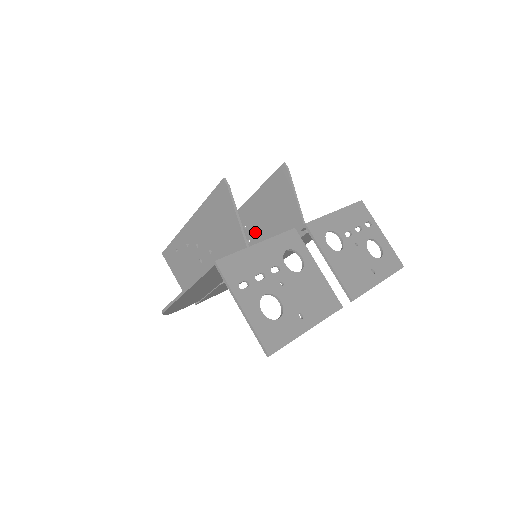
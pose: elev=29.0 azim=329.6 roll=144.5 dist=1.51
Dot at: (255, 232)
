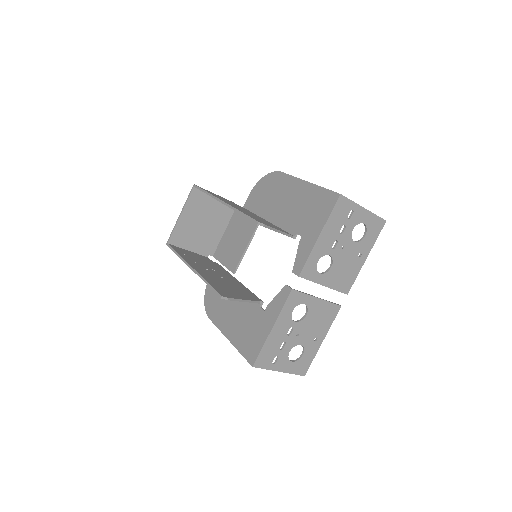
Dot at: occluded
